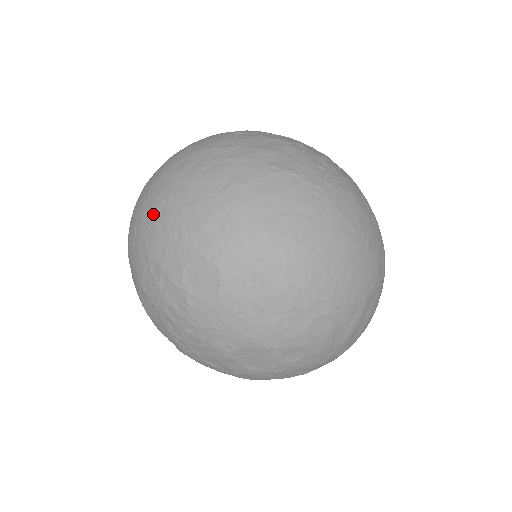
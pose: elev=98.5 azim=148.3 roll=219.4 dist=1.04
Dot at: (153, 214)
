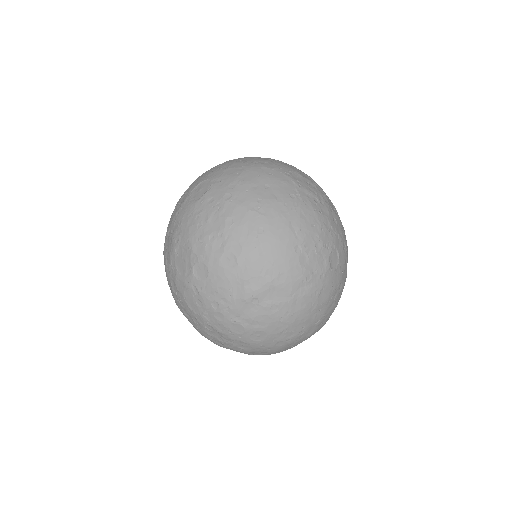
Dot at: occluded
